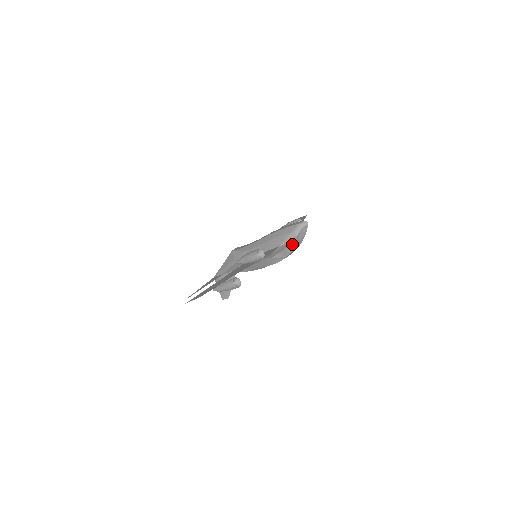
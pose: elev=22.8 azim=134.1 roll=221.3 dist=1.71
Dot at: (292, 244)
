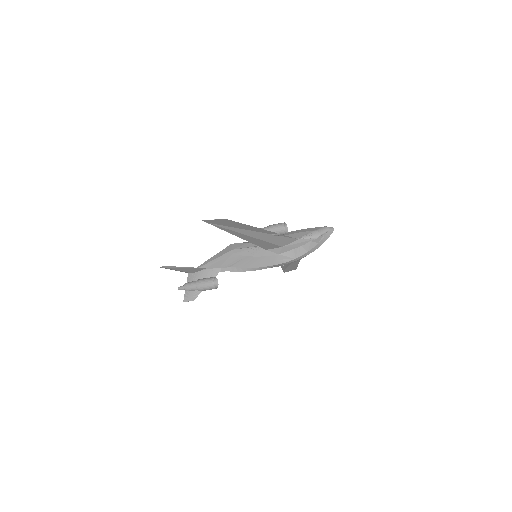
Dot at: (310, 243)
